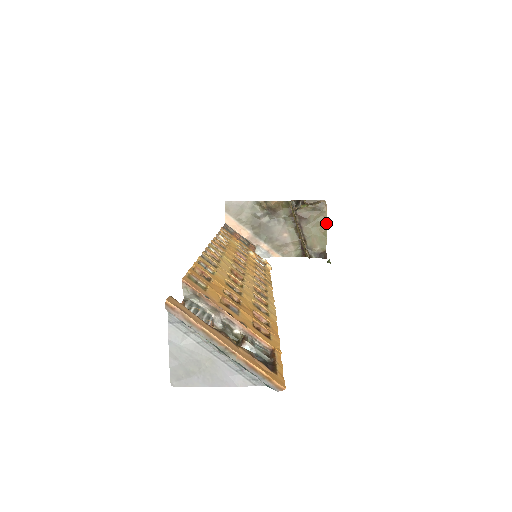
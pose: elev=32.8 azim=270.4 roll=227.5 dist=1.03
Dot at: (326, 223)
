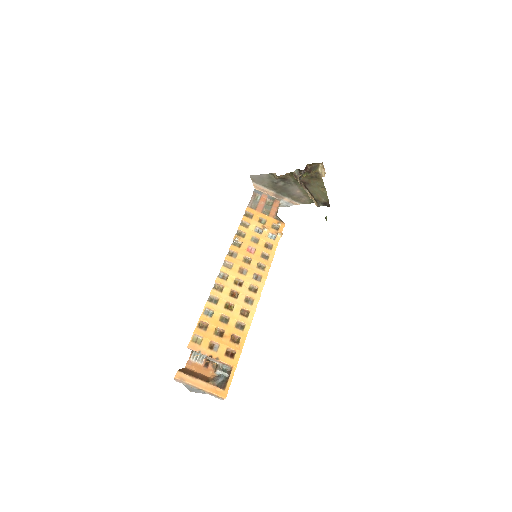
Dot at: occluded
